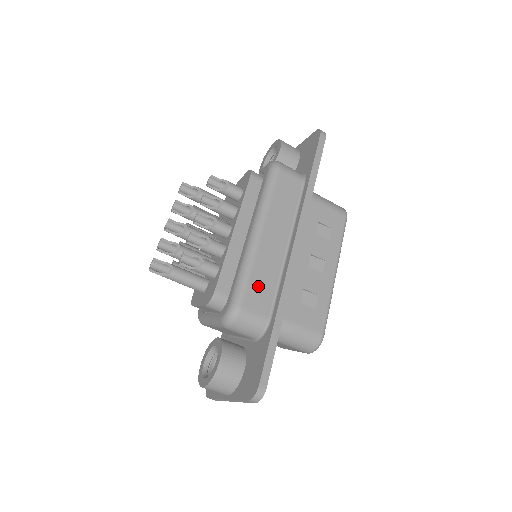
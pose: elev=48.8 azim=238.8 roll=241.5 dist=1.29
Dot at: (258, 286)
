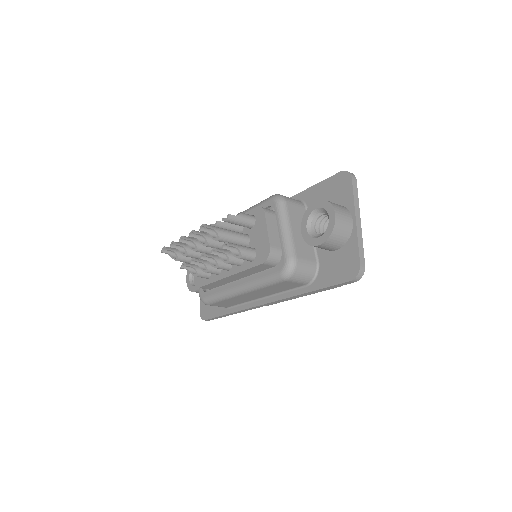
Dot at: (226, 303)
